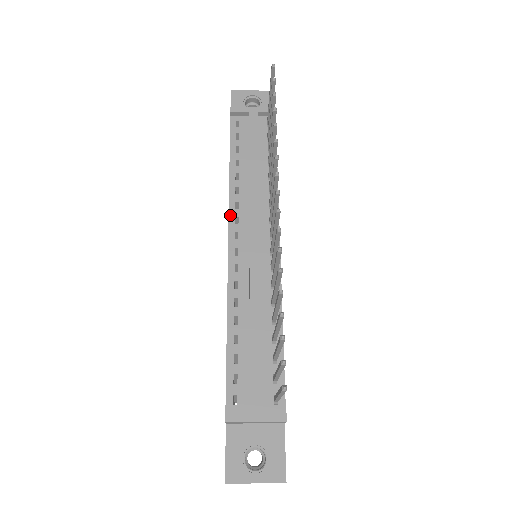
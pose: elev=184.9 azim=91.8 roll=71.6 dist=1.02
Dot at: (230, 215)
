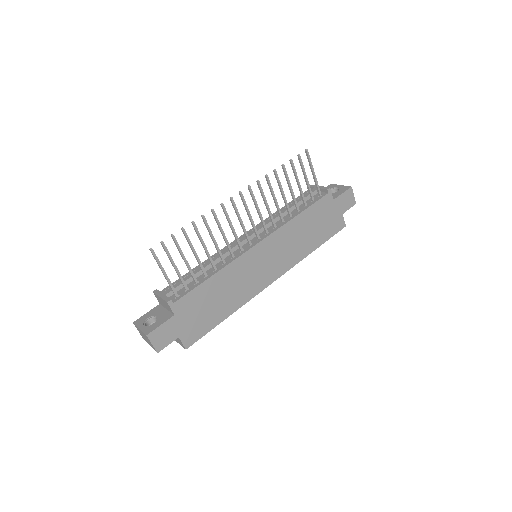
Dot at: occluded
